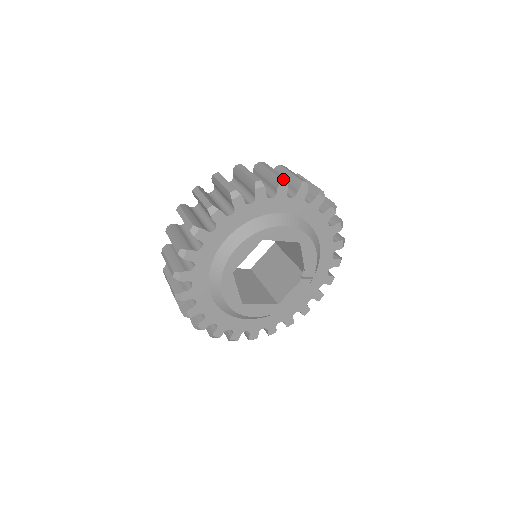
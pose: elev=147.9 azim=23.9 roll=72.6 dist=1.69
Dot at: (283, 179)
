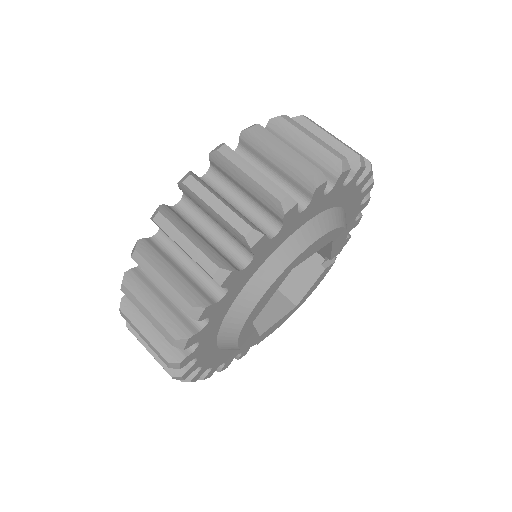
Dot at: (319, 174)
